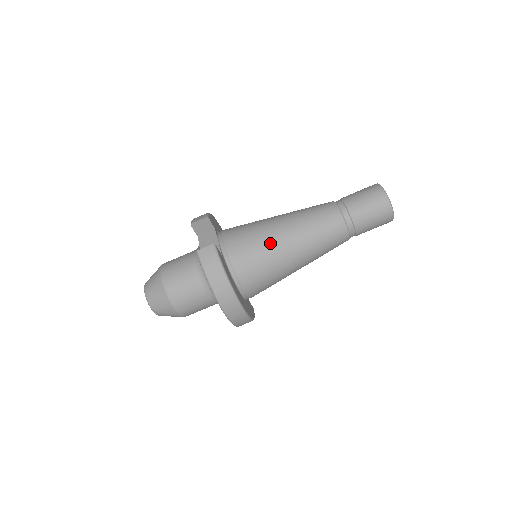
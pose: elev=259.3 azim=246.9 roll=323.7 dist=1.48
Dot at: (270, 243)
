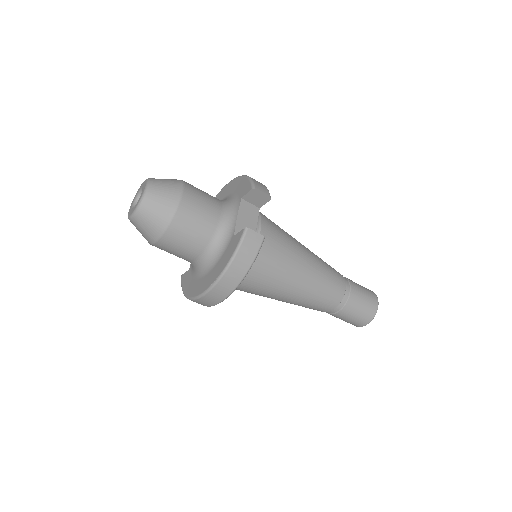
Dot at: (289, 270)
